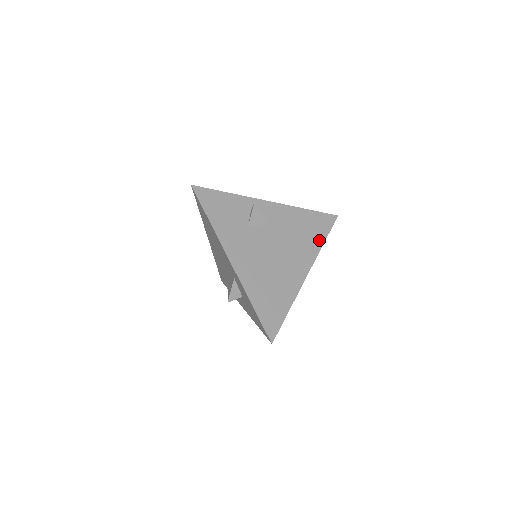
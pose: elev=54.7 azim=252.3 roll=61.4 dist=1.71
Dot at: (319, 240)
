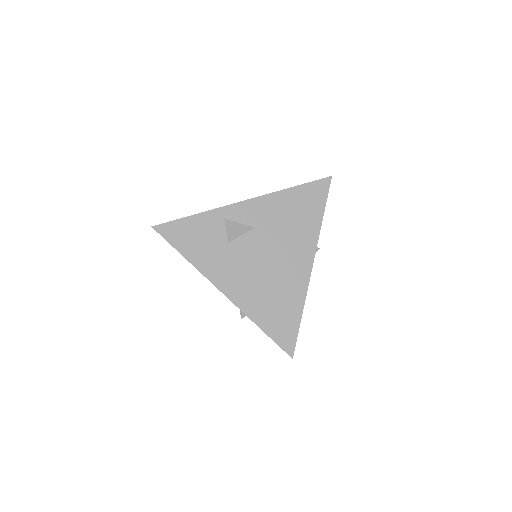
Dot at: (316, 219)
